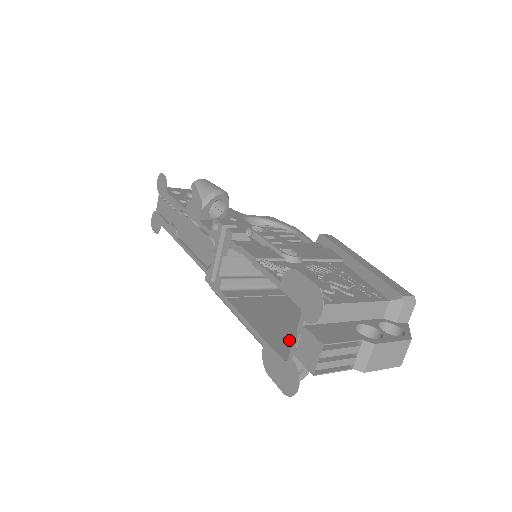
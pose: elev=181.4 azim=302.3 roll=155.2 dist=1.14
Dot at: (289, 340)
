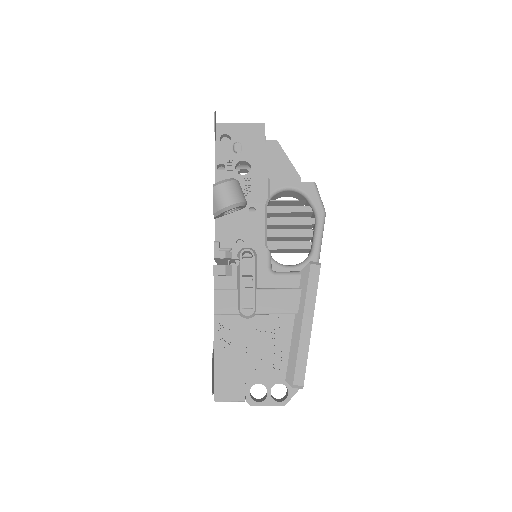
Dot at: occluded
